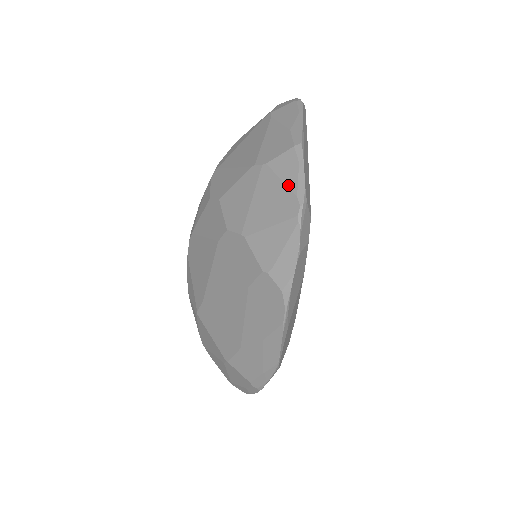
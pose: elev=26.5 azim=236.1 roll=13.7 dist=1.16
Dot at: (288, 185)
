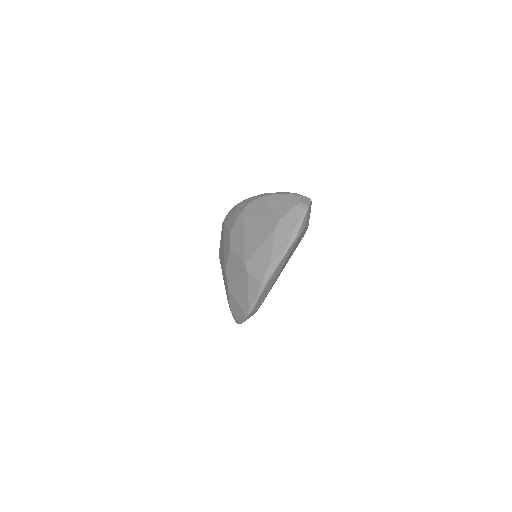
Dot at: (249, 298)
